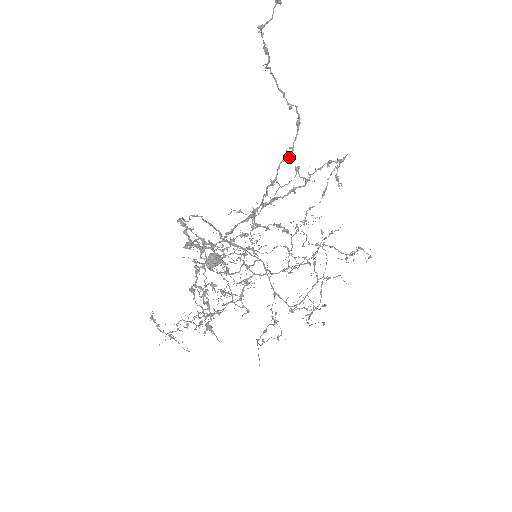
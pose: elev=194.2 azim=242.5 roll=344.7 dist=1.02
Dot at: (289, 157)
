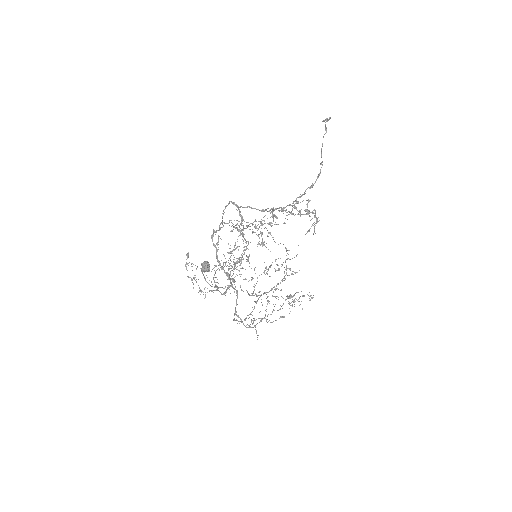
Dot at: occluded
